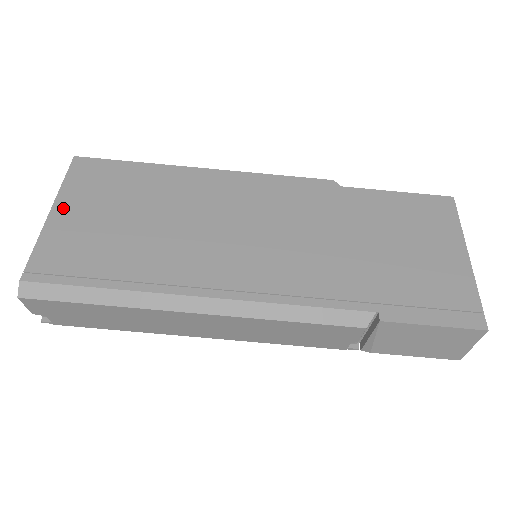
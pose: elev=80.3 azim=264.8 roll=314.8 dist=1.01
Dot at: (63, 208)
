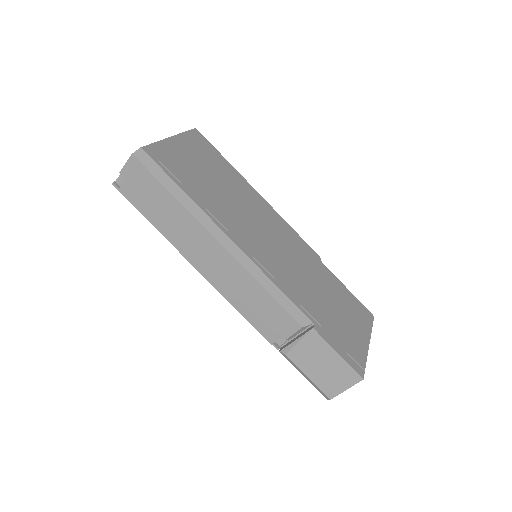
Dot at: (179, 141)
